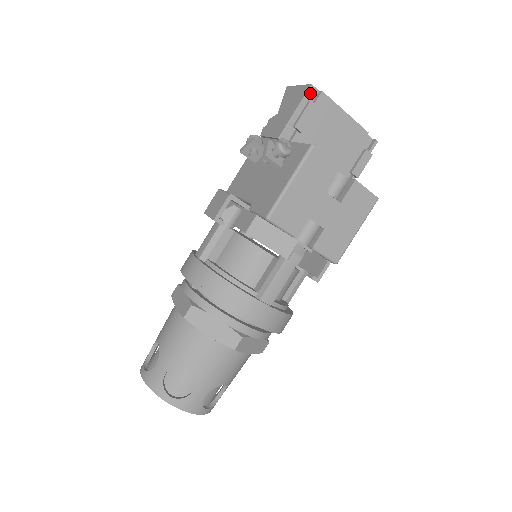
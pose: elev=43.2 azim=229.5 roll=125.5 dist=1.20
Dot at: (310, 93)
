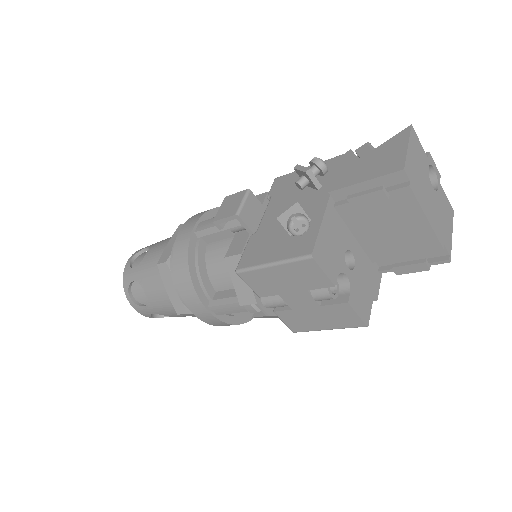
Dot at: (396, 176)
